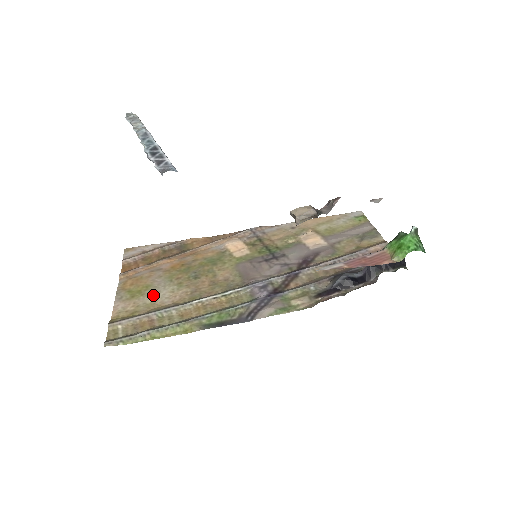
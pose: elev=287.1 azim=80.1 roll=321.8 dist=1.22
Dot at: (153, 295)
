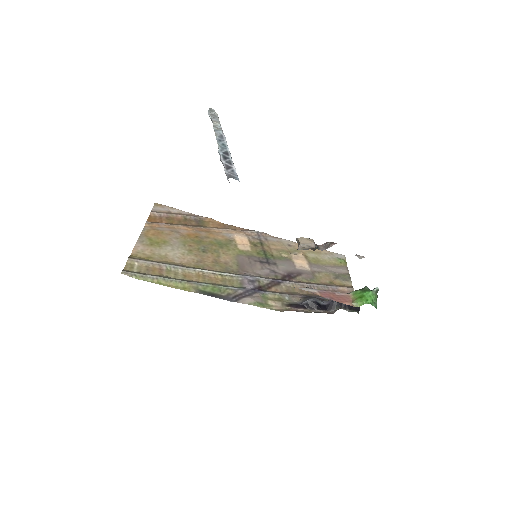
Dot at: (168, 250)
